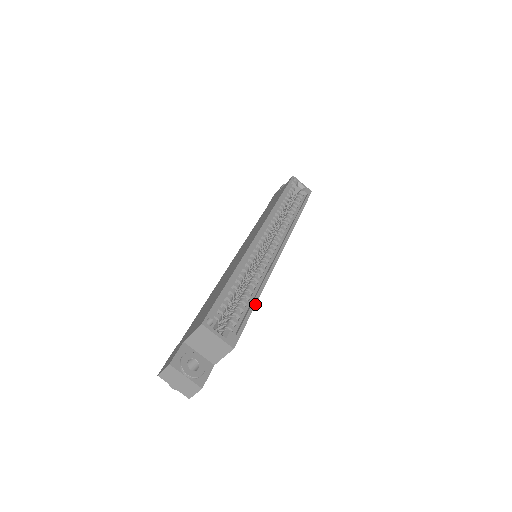
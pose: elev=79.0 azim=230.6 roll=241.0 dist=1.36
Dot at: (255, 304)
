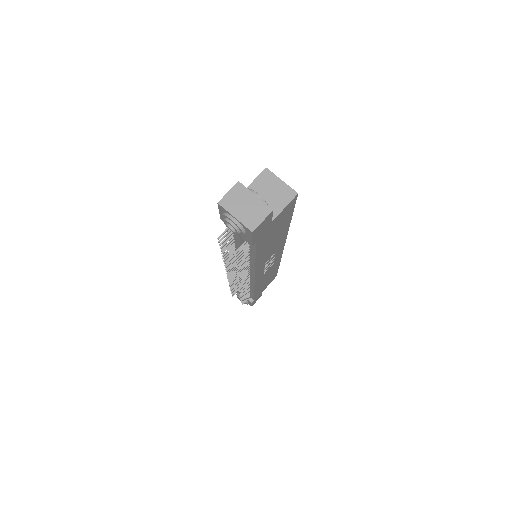
Dot at: (291, 218)
